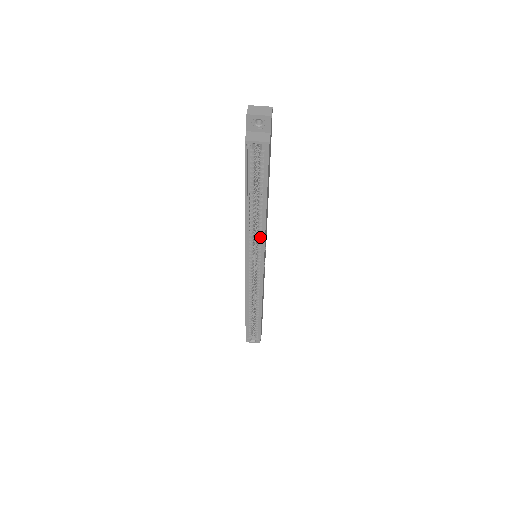
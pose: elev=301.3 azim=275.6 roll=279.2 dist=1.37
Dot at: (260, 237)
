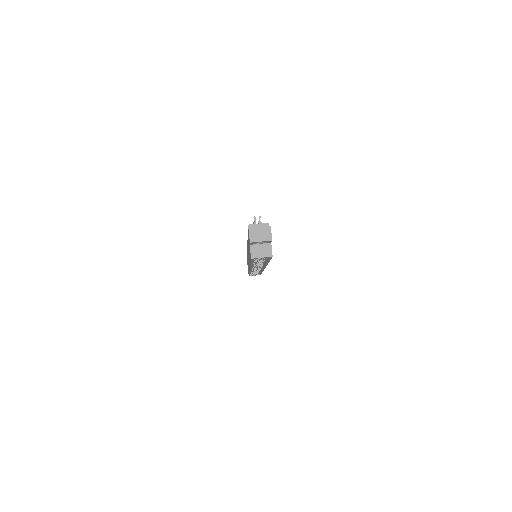
Dot at: (262, 264)
